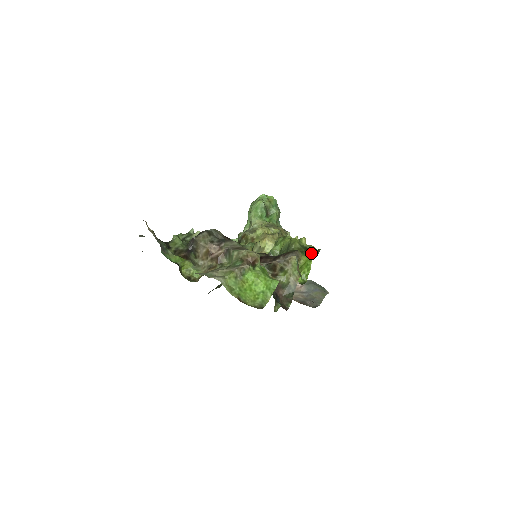
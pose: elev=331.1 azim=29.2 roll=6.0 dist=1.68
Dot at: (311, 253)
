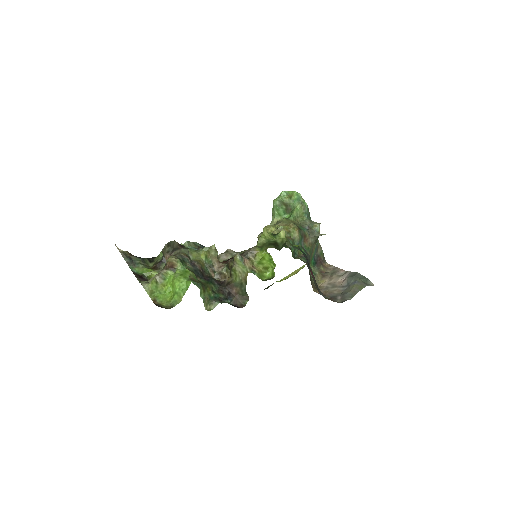
Dot at: (267, 247)
